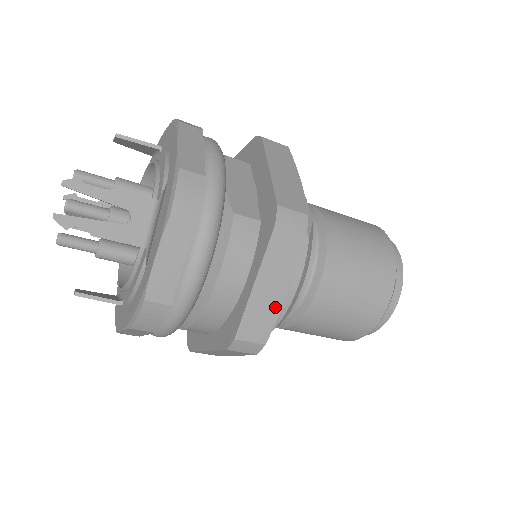
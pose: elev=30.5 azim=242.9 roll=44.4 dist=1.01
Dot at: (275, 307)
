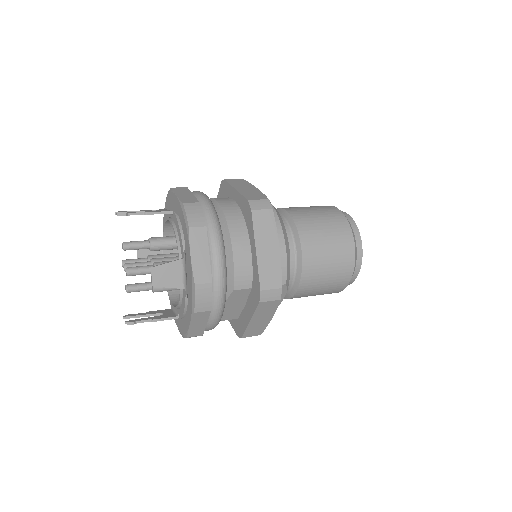
Dot at: occluded
